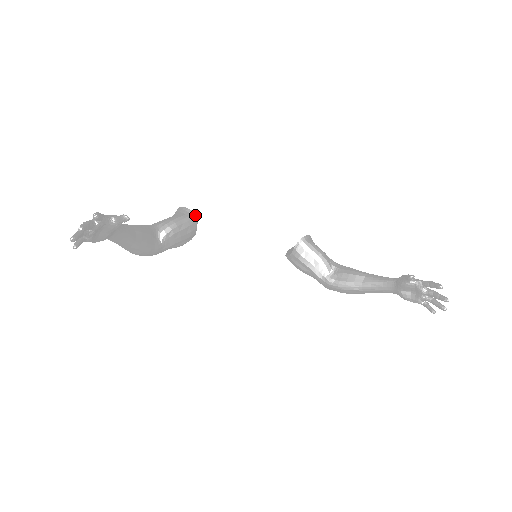
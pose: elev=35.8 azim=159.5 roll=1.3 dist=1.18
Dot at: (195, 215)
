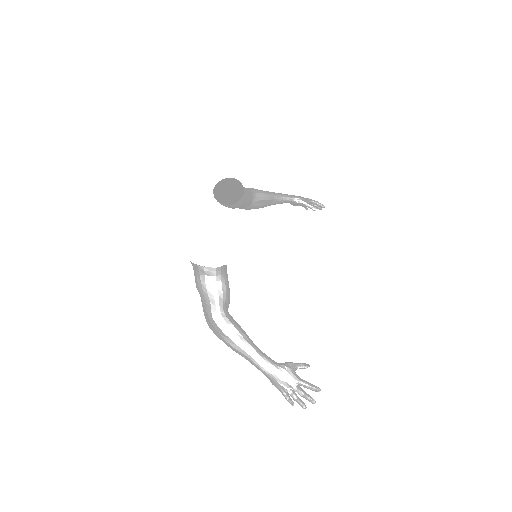
Dot at: (226, 265)
